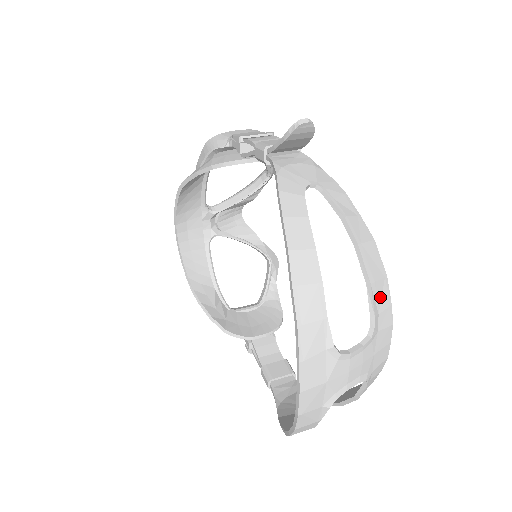
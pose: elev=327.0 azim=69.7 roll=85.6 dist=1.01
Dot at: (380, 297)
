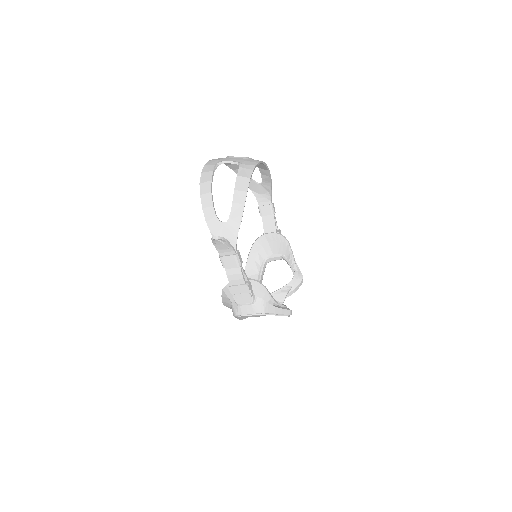
Dot at: occluded
